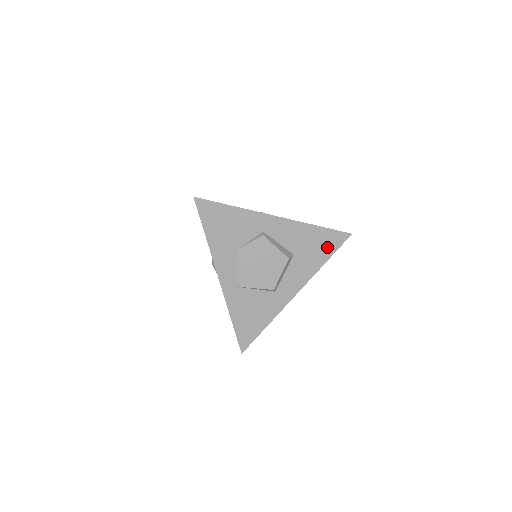
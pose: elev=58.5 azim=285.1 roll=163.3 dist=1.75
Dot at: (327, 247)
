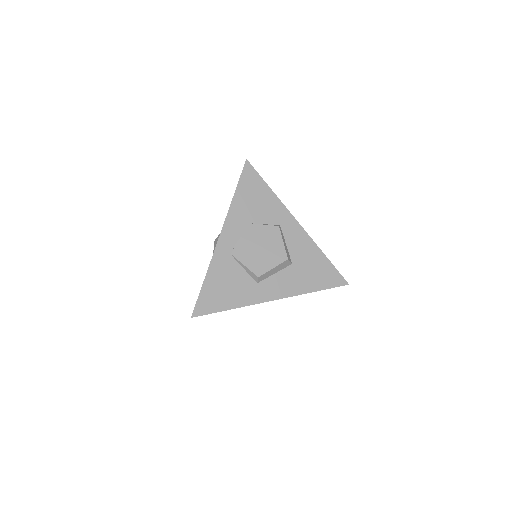
Dot at: (323, 279)
